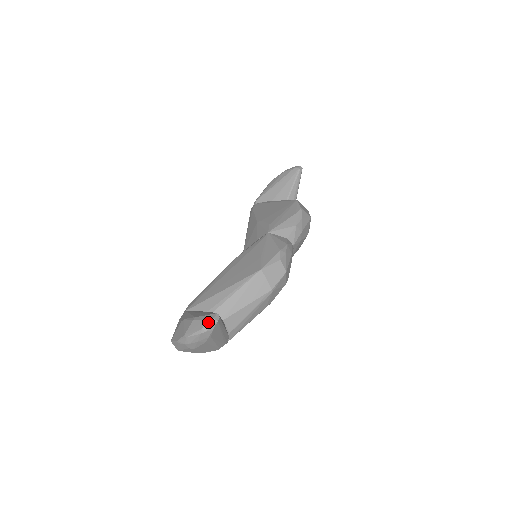
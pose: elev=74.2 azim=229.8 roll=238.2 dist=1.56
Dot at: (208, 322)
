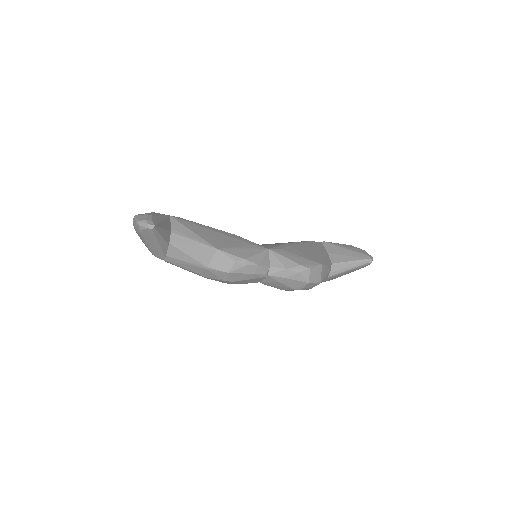
Dot at: (145, 222)
